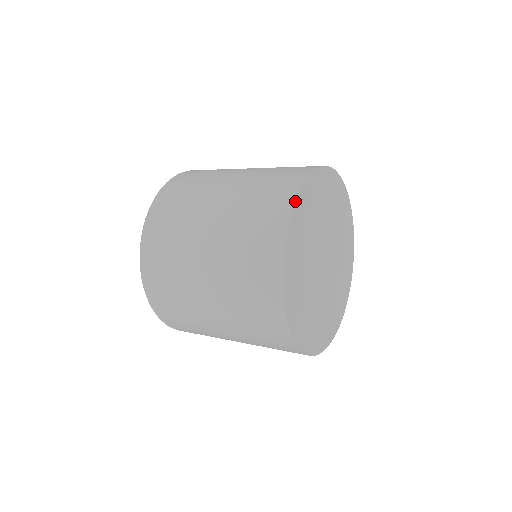
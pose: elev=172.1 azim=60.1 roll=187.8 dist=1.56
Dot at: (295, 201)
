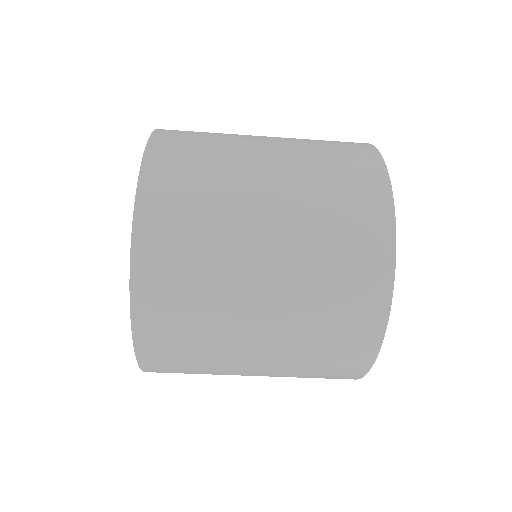
Dot at: (385, 164)
